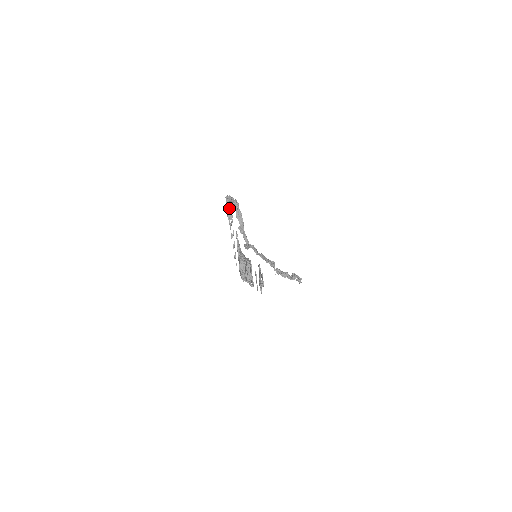
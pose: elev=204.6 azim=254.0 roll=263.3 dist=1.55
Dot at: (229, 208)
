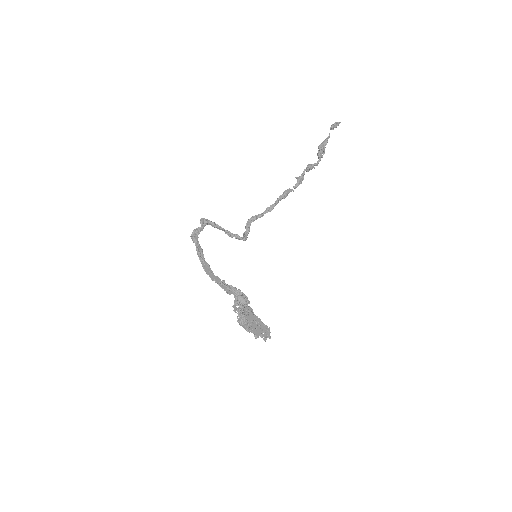
Dot at: (200, 260)
